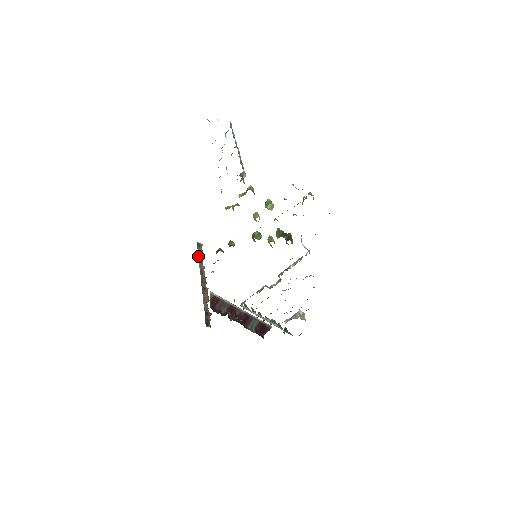
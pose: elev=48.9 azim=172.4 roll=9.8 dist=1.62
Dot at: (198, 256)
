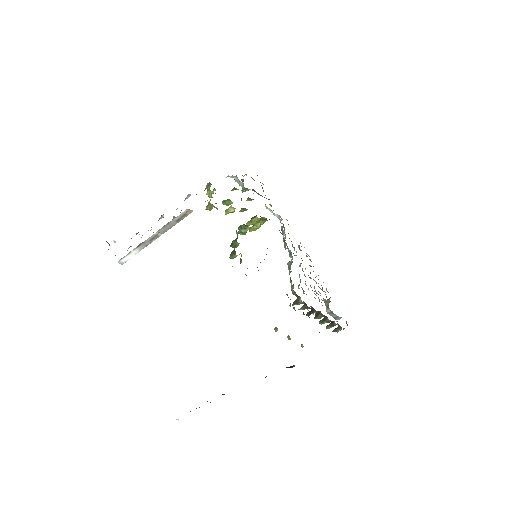
Dot at: occluded
